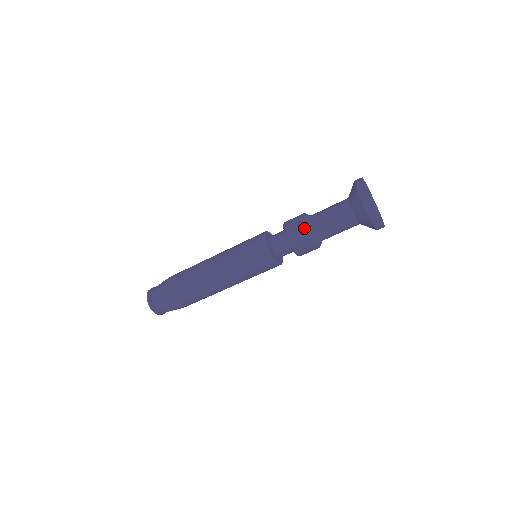
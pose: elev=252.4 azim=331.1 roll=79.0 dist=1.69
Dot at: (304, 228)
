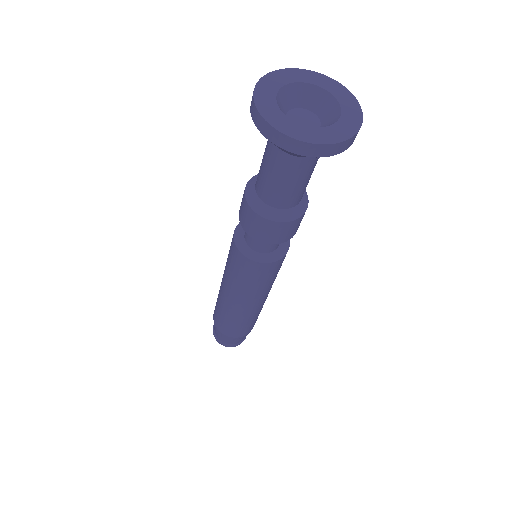
Dot at: (261, 220)
